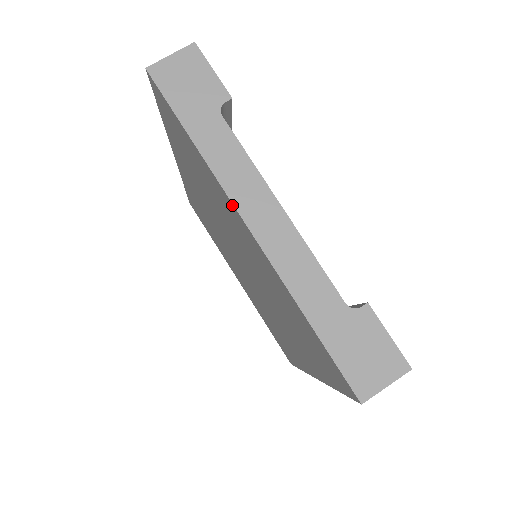
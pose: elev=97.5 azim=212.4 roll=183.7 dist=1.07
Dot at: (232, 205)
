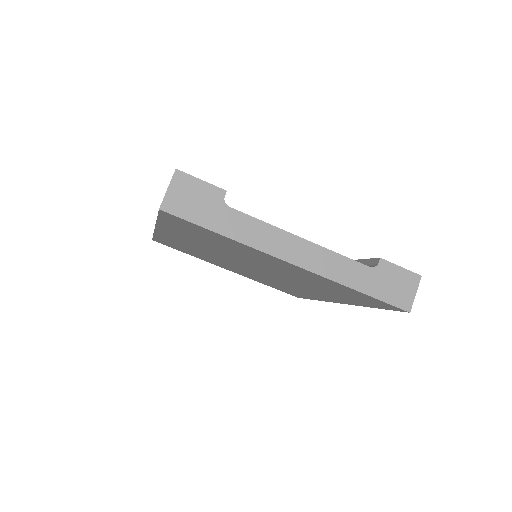
Dot at: (273, 257)
